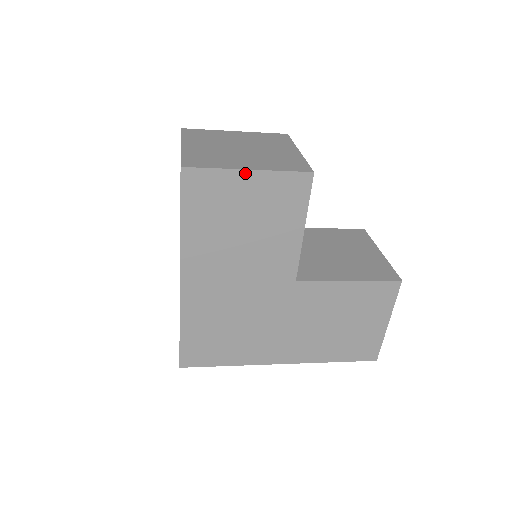
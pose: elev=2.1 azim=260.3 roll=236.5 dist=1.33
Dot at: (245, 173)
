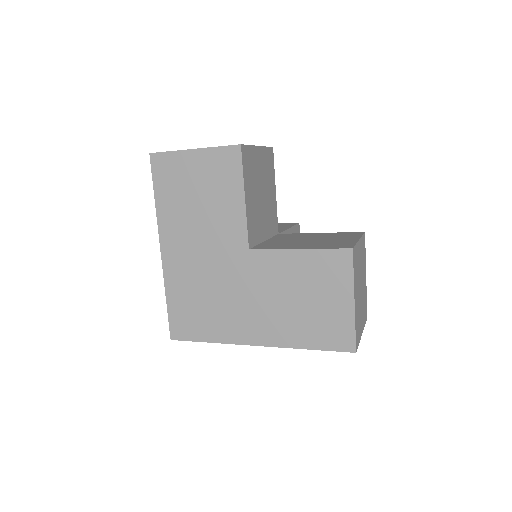
Dot at: (191, 152)
